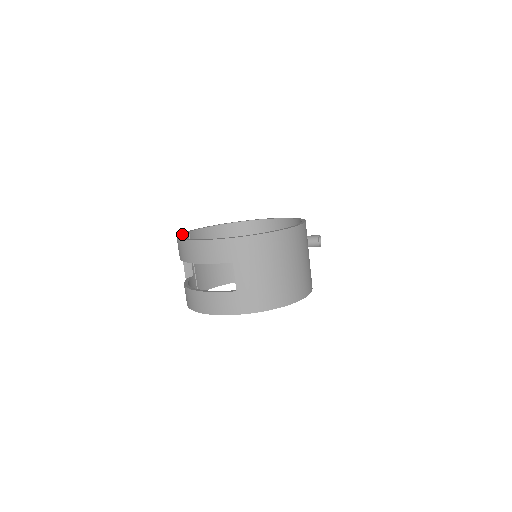
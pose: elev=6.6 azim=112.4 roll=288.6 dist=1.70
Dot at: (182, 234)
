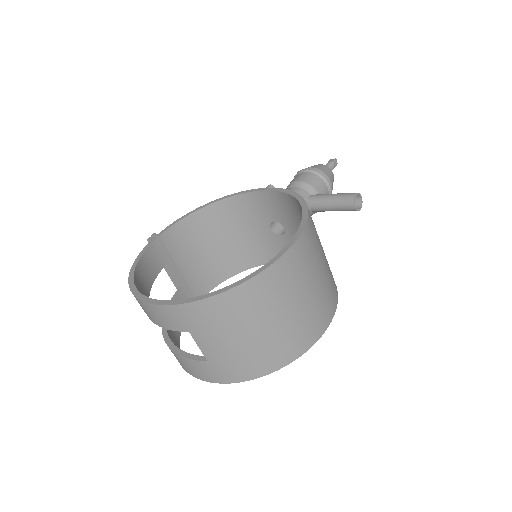
Dot at: (145, 250)
